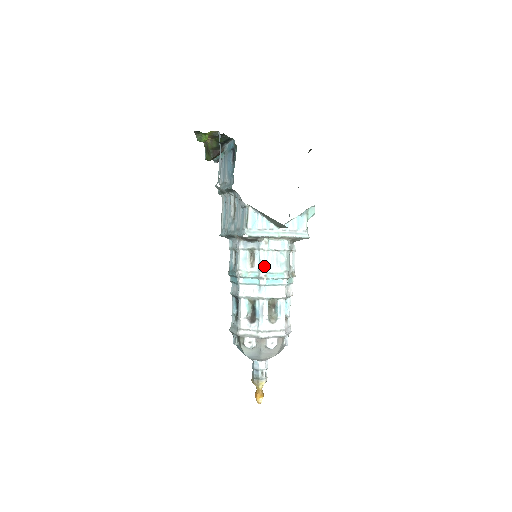
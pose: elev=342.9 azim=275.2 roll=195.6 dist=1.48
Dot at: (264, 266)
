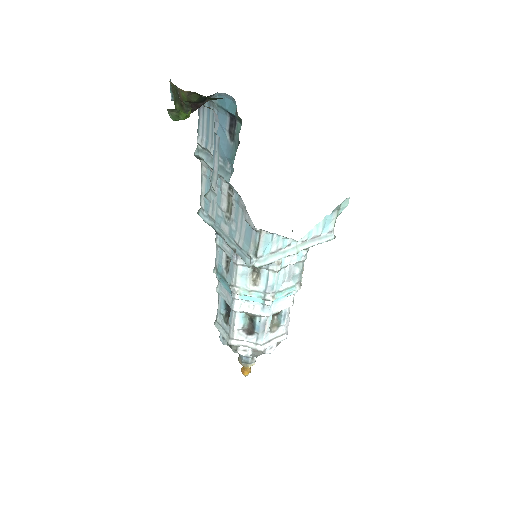
Dot at: (273, 288)
